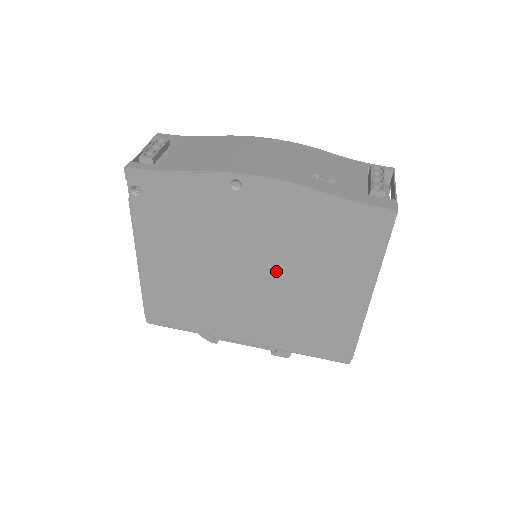
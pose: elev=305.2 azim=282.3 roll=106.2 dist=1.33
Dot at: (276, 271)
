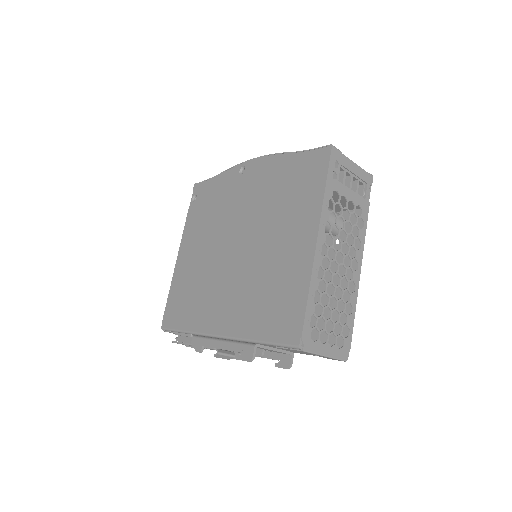
Dot at: (253, 235)
